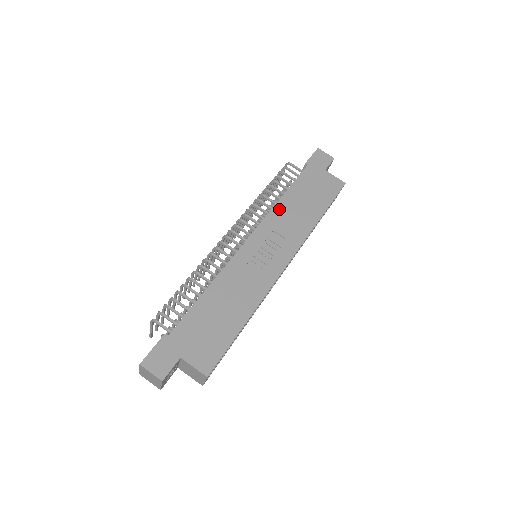
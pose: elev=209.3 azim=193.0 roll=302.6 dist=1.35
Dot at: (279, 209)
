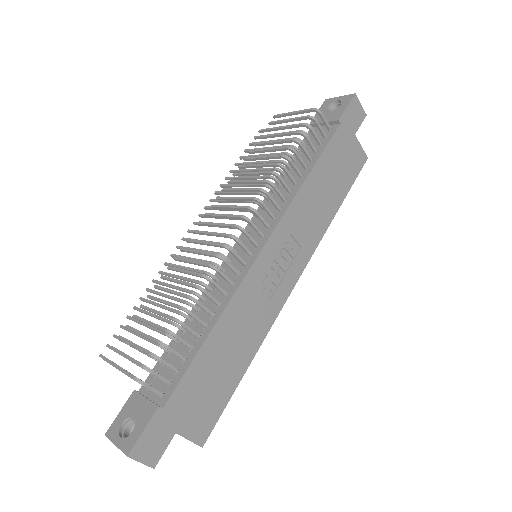
Dot at: (301, 198)
